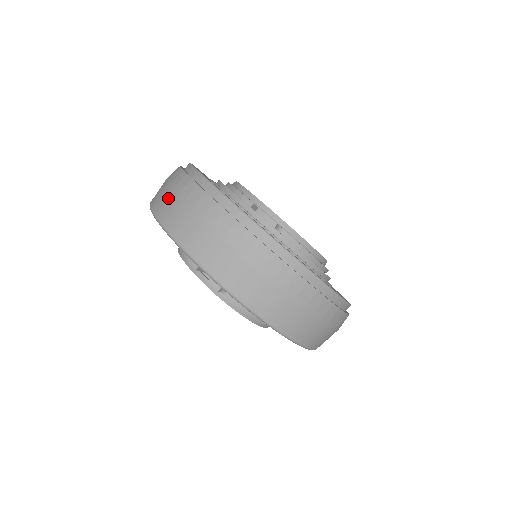
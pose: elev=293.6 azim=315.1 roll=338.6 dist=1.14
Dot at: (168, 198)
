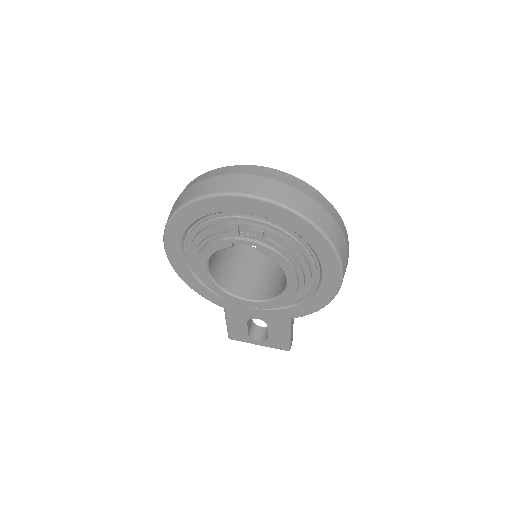
Dot at: (197, 186)
